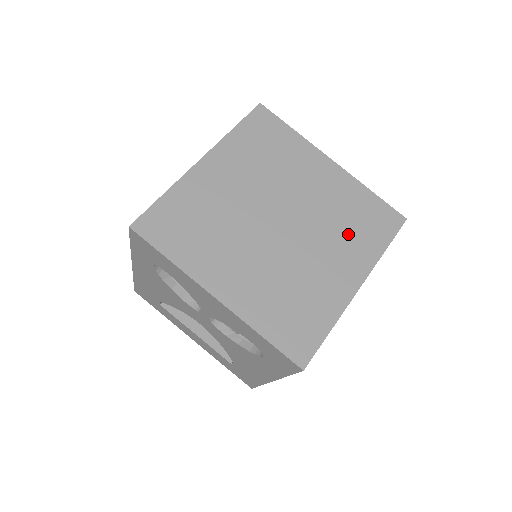
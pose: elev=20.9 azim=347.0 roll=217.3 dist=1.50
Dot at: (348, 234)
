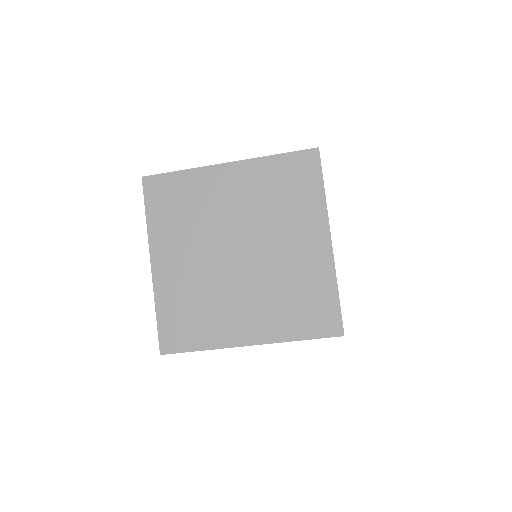
Dot at: (281, 304)
